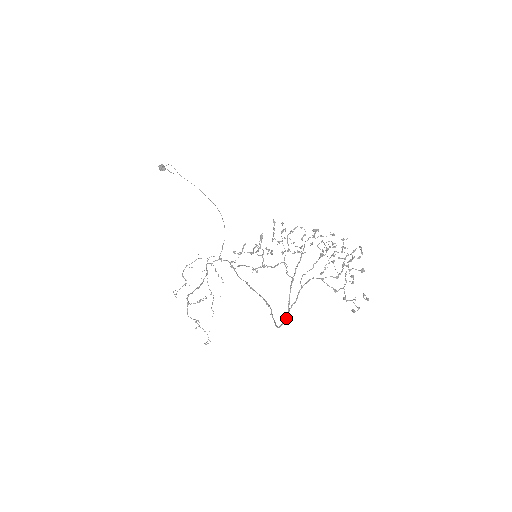
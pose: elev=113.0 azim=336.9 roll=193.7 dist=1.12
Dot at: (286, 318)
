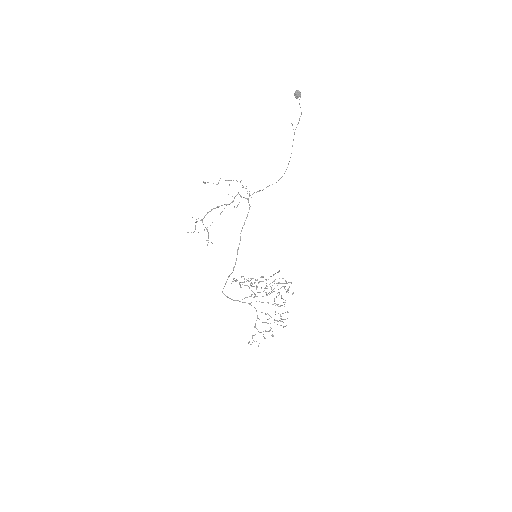
Dot at: (229, 298)
